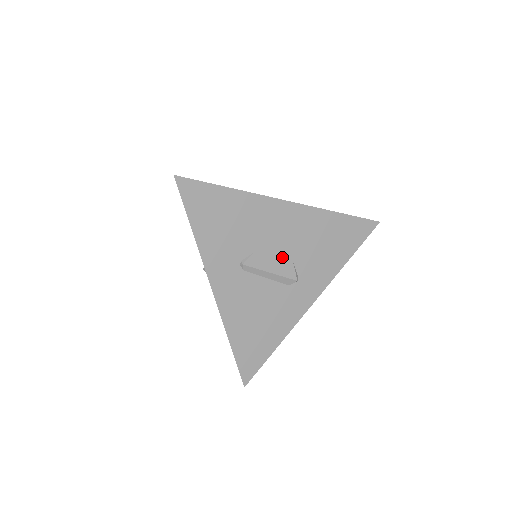
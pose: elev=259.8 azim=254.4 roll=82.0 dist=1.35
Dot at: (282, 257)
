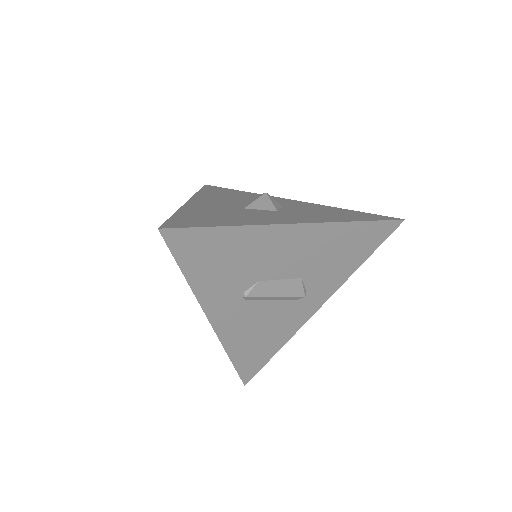
Dot at: (290, 278)
